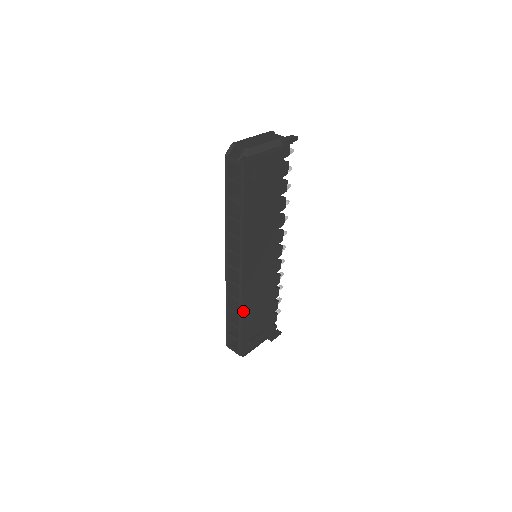
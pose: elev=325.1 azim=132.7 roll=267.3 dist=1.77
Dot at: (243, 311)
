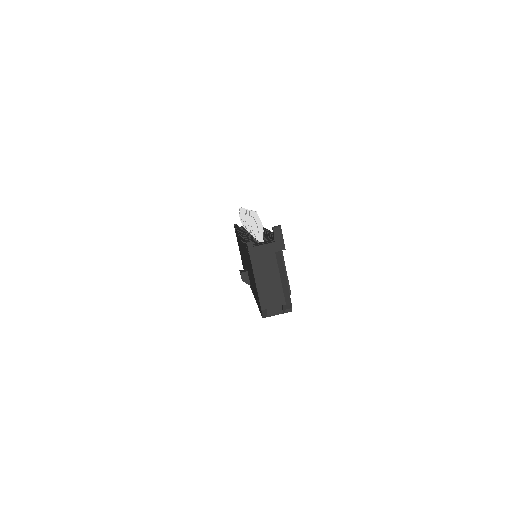
Dot at: occluded
